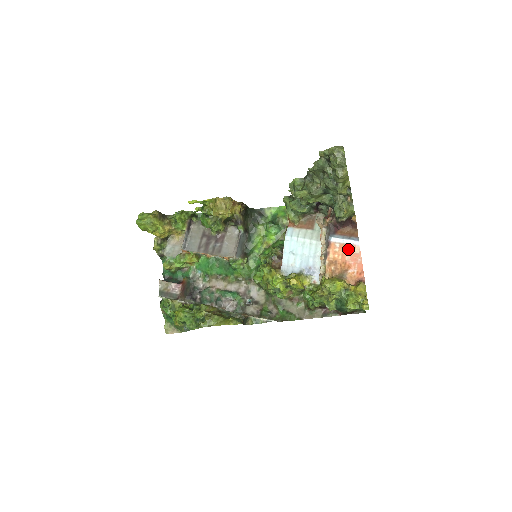
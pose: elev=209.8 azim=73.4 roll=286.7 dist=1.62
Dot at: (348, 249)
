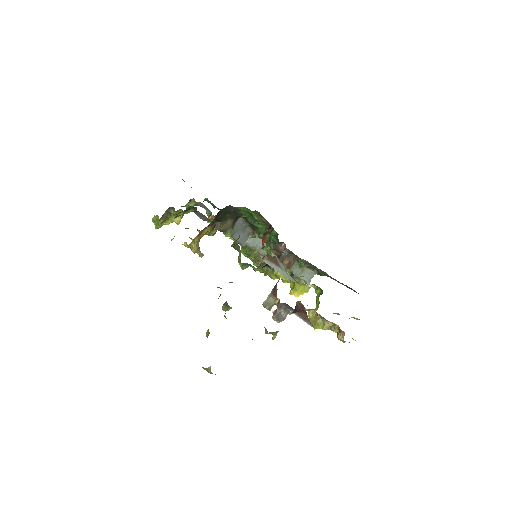
Dot at: occluded
